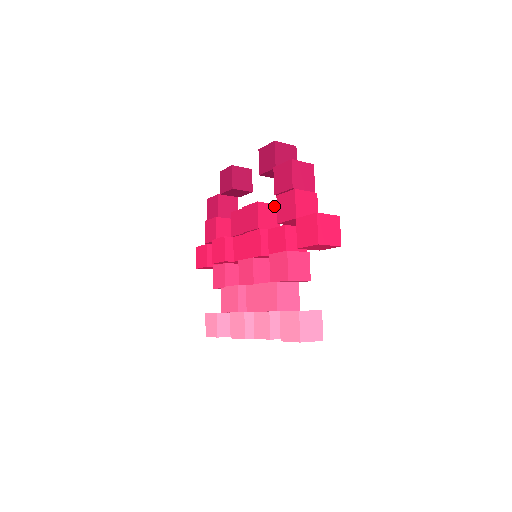
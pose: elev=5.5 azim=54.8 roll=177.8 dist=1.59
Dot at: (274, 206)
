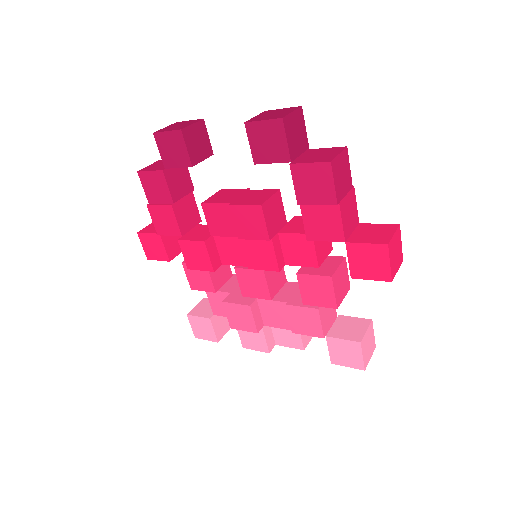
Dot at: (276, 195)
